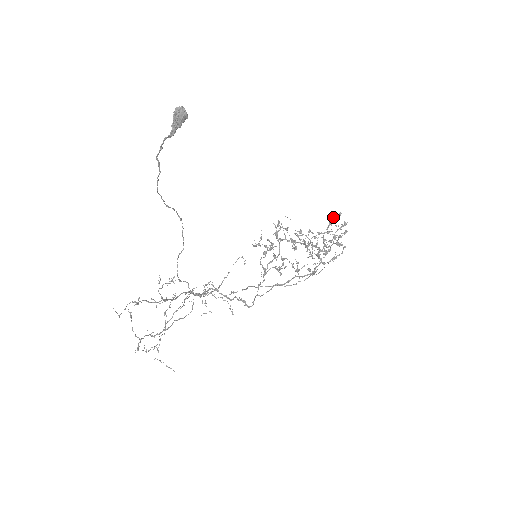
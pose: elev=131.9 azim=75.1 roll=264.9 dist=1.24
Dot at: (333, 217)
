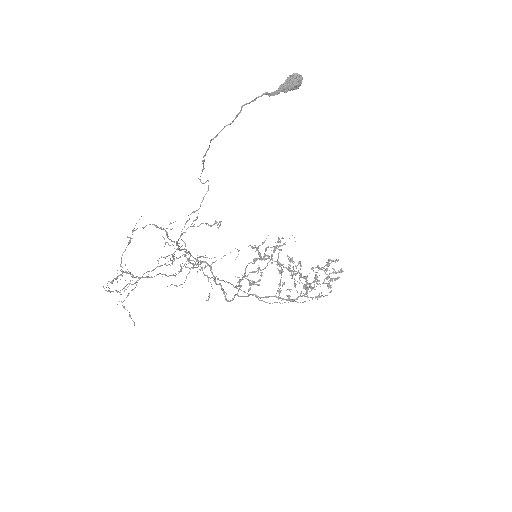
Dot at: (332, 260)
